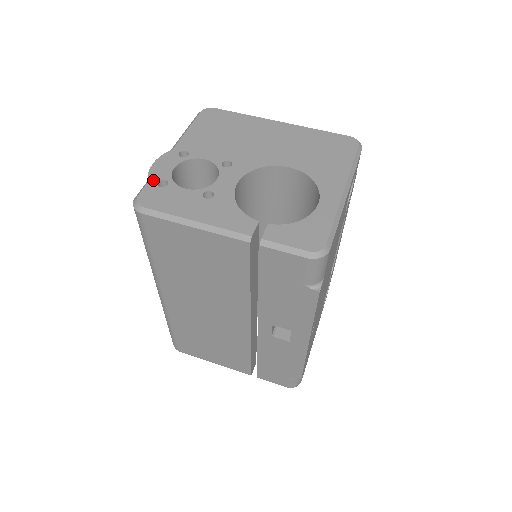
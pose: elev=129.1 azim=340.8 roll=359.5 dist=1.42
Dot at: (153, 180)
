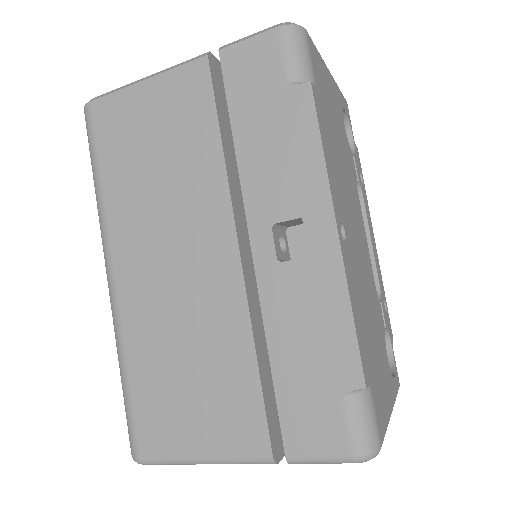
Dot at: occluded
